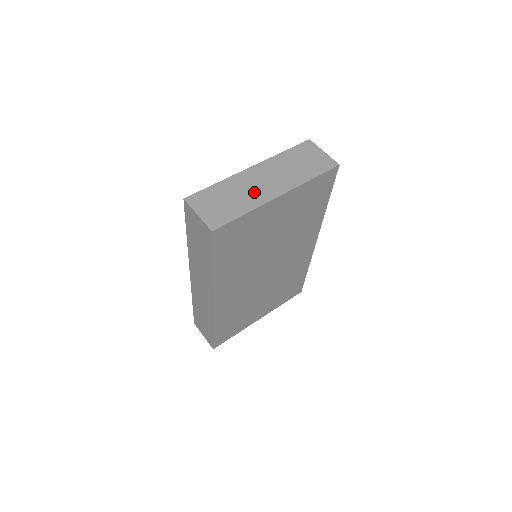
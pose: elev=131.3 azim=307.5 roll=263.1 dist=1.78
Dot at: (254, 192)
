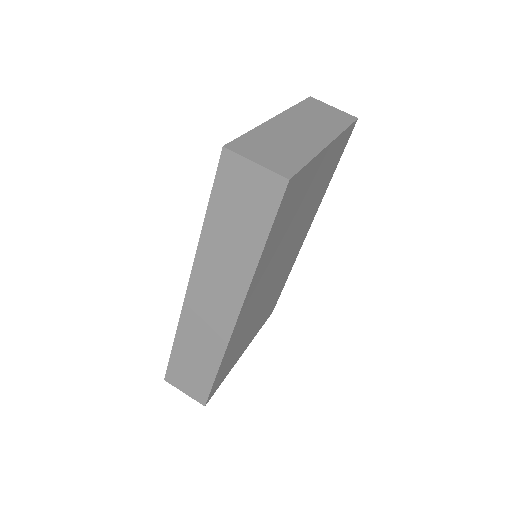
Dot at: (300, 140)
